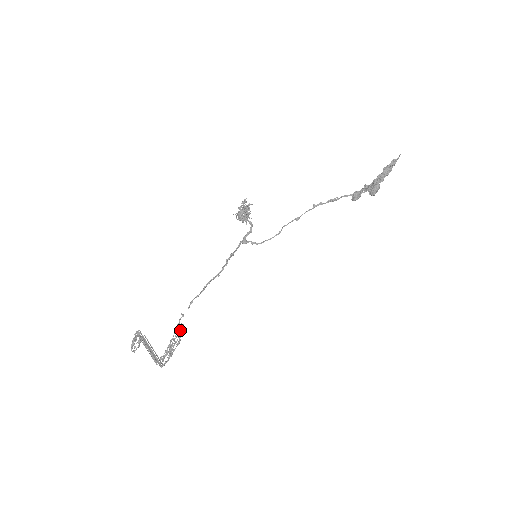
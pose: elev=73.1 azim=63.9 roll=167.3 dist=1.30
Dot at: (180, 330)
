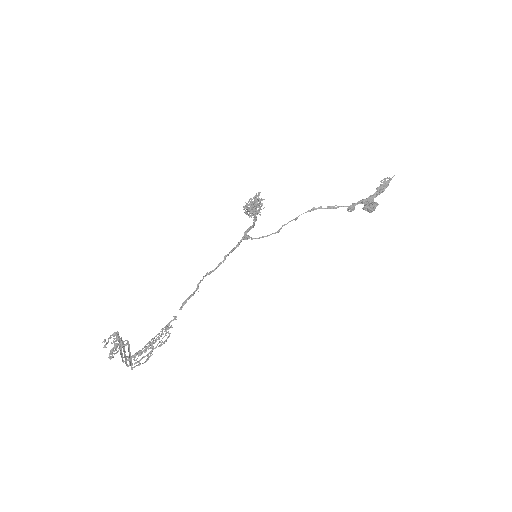
Dot at: (169, 334)
